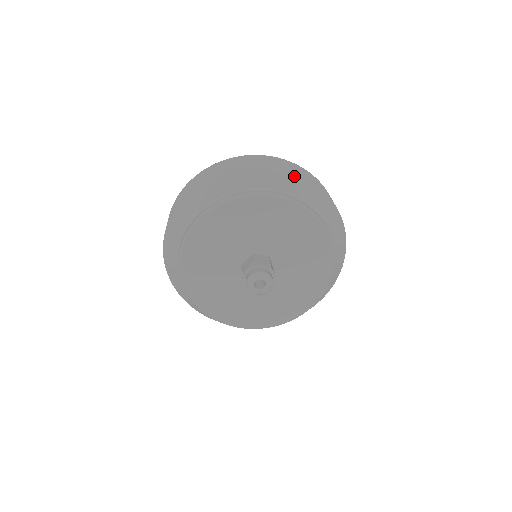
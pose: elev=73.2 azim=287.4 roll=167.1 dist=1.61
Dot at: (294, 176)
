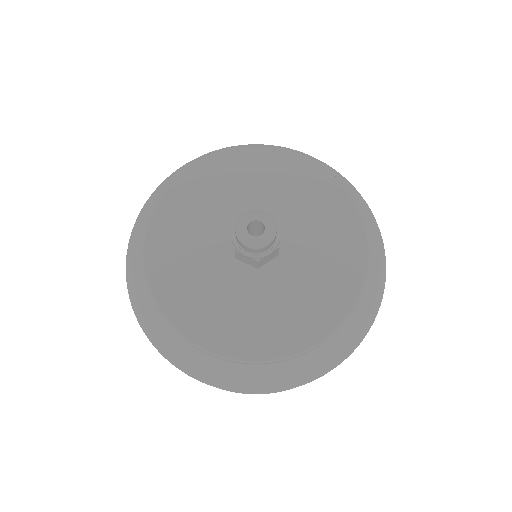
Dot at: (207, 155)
